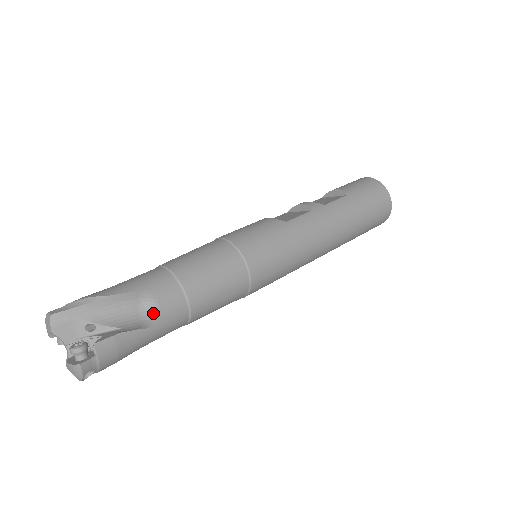
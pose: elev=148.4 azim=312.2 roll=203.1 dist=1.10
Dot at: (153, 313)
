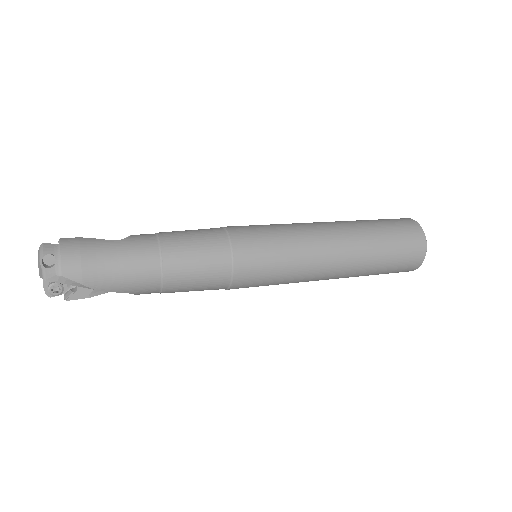
Dot at: occluded
